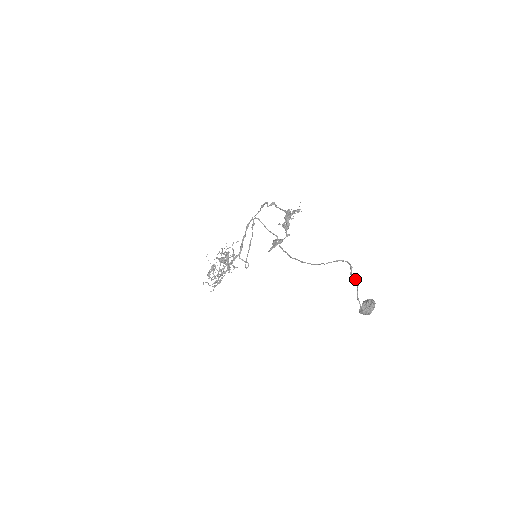
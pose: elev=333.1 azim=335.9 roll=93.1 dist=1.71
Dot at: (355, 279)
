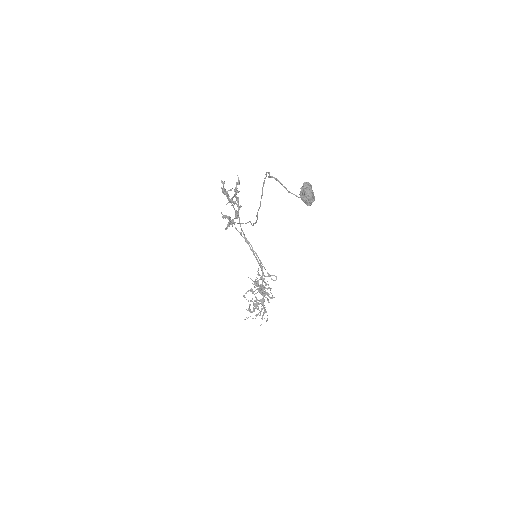
Dot at: (271, 177)
